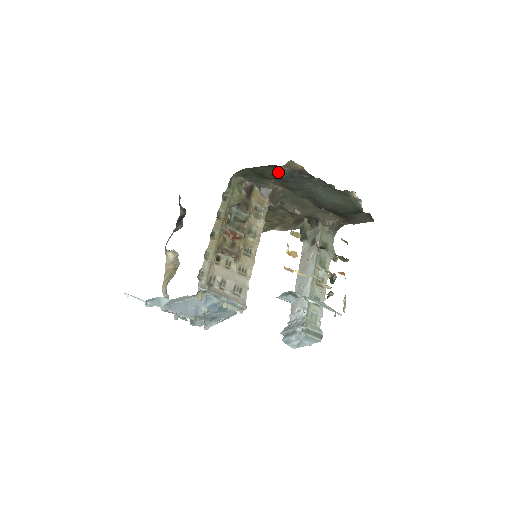
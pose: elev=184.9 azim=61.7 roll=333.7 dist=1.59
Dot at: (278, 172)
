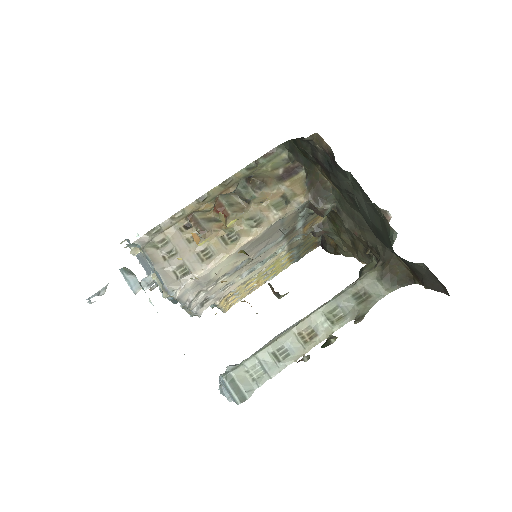
Dot at: (317, 152)
